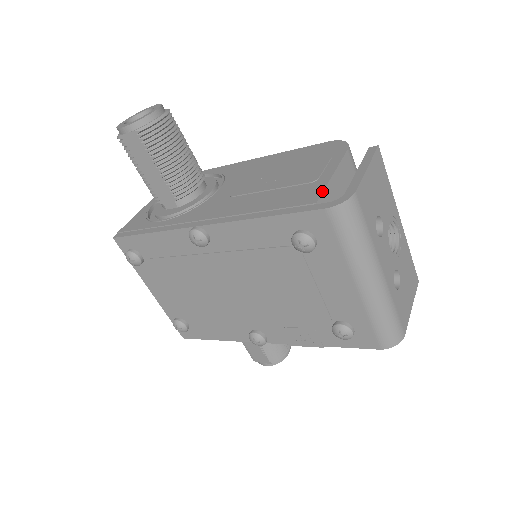
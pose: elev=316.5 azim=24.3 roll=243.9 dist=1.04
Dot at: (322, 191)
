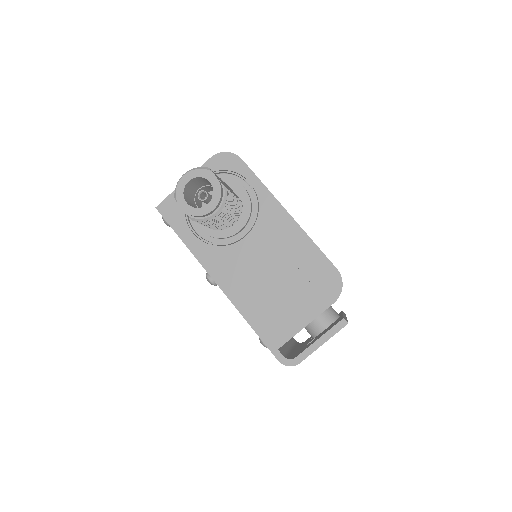
Dot at: (288, 340)
